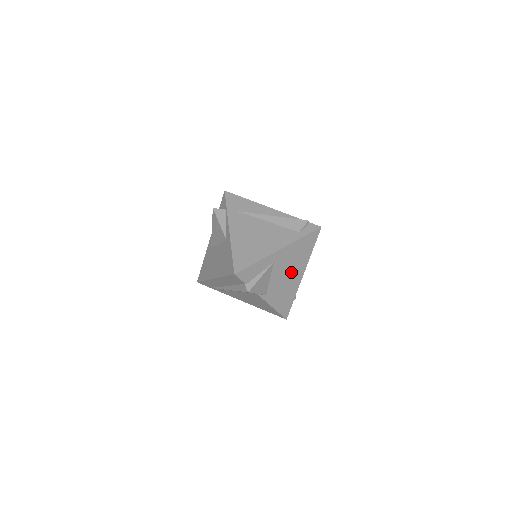
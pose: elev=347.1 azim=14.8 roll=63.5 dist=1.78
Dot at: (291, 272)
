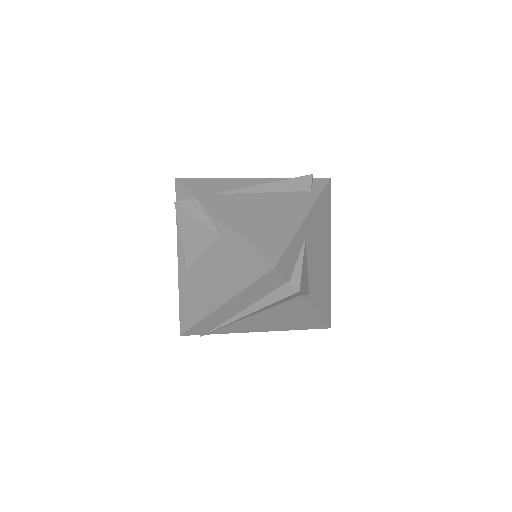
Dot at: (321, 252)
